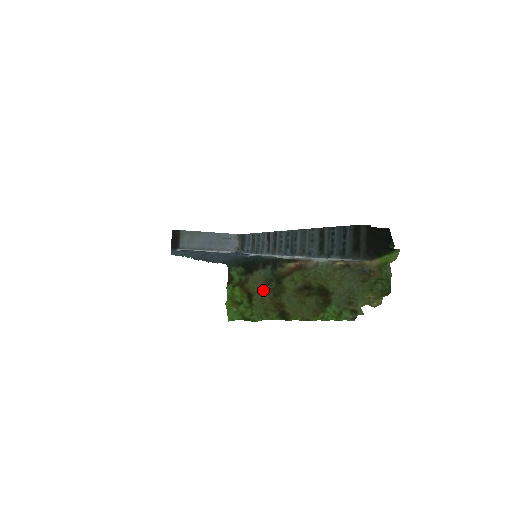
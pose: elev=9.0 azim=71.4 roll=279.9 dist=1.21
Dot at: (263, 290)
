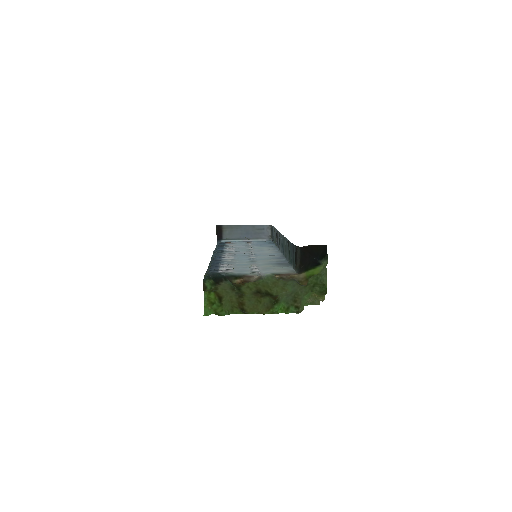
Dot at: (230, 294)
